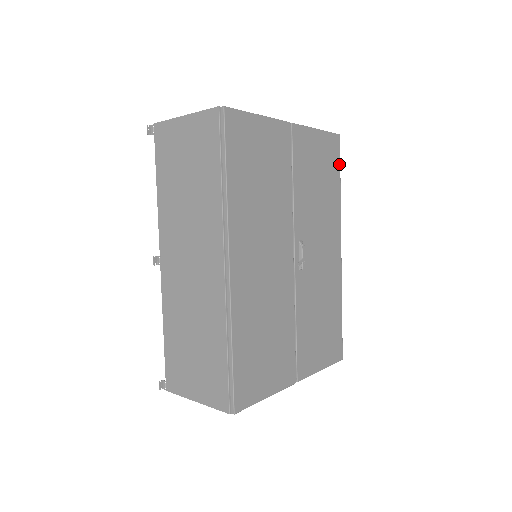
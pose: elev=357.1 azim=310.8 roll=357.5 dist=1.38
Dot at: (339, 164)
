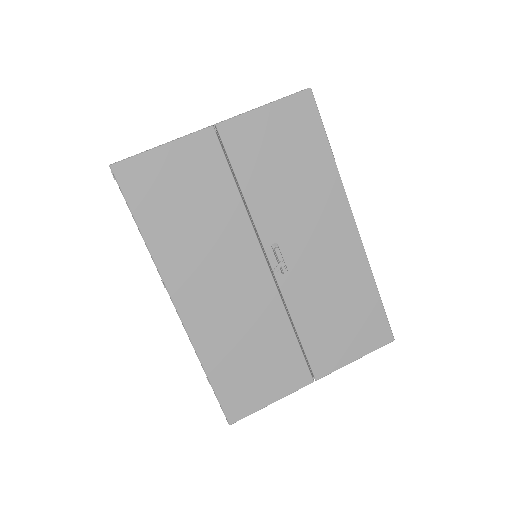
Dot at: (320, 125)
